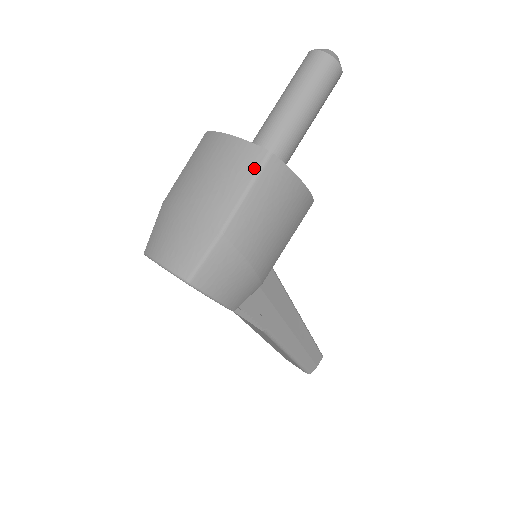
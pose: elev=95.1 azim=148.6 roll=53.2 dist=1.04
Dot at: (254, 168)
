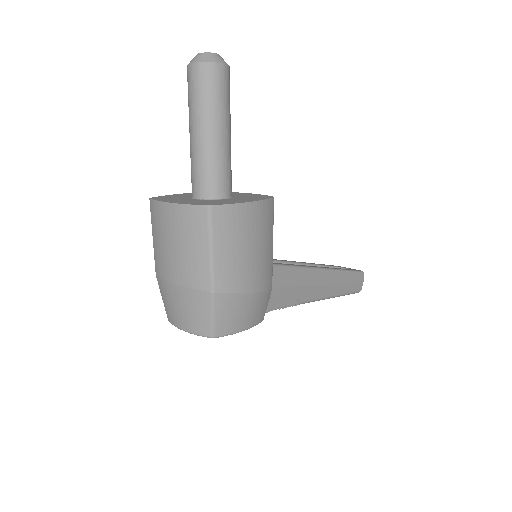
Dot at: (204, 227)
